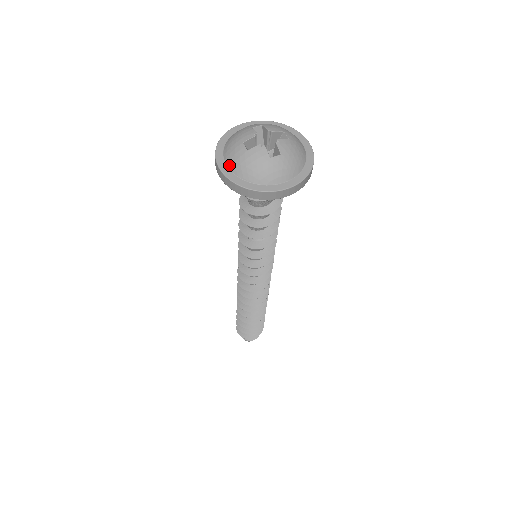
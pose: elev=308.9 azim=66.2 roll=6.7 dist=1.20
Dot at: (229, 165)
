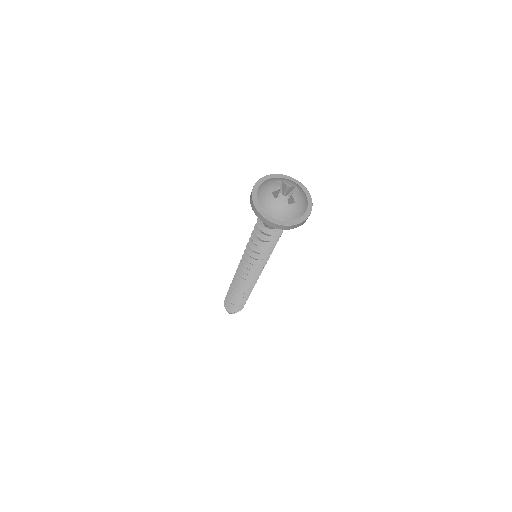
Dot at: (262, 206)
